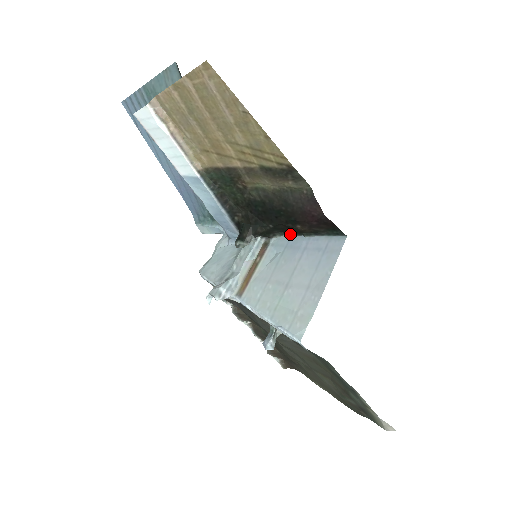
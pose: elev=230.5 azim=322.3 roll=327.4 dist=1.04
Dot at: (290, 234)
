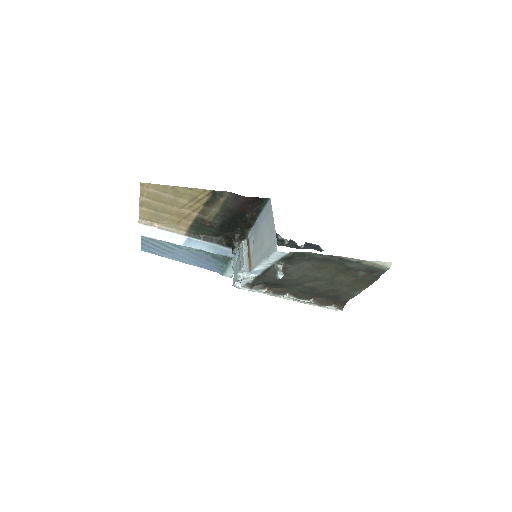
Dot at: (252, 225)
